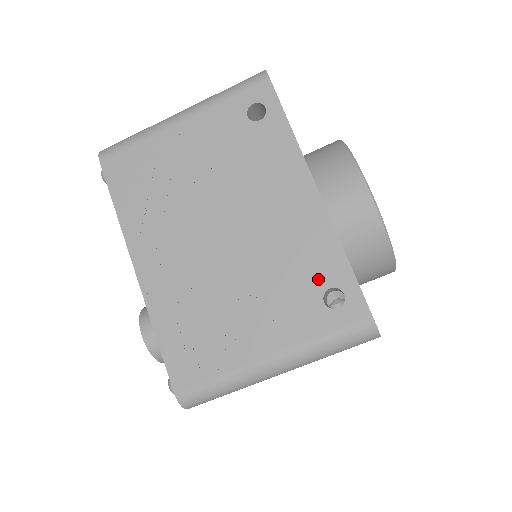
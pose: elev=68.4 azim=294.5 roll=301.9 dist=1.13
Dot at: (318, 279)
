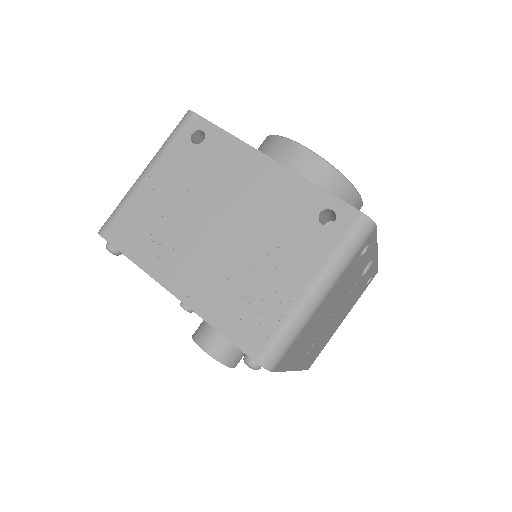
Dot at: (308, 212)
